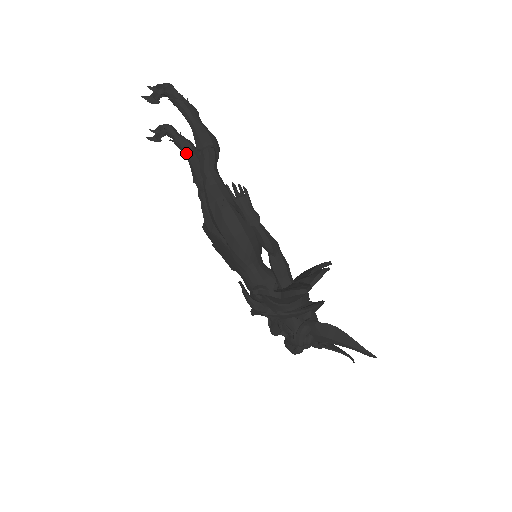
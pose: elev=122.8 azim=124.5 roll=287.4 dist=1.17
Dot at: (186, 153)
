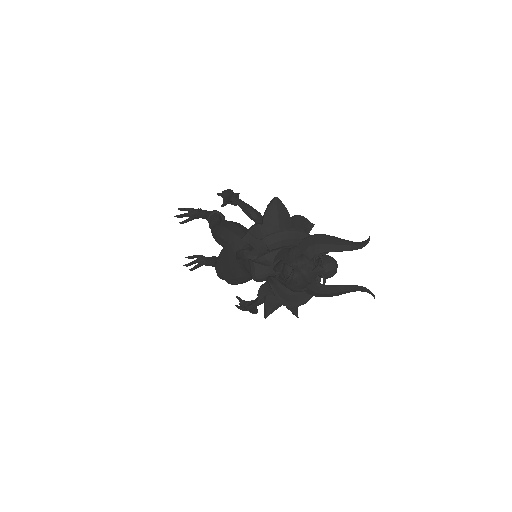
Dot at: (212, 261)
